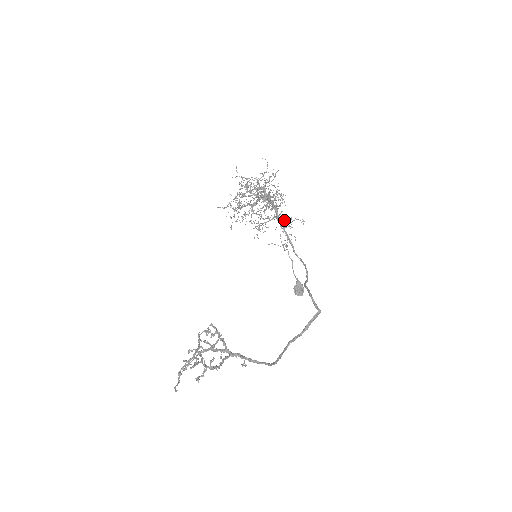
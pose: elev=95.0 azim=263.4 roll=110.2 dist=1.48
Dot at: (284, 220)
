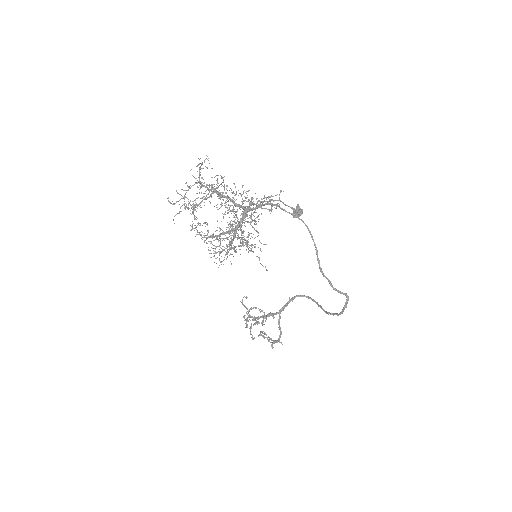
Dot at: (260, 205)
